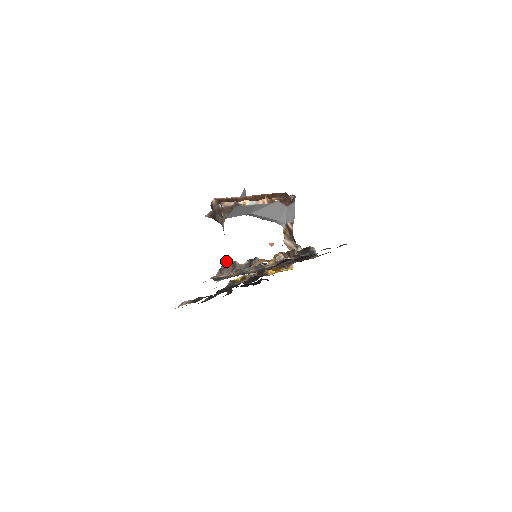
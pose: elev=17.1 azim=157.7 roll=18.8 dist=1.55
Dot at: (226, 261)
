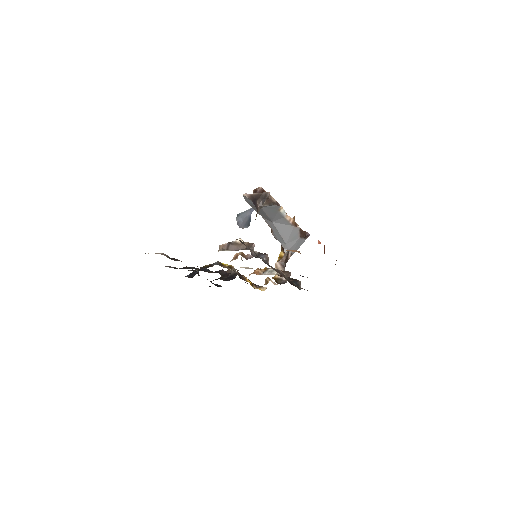
Dot at: occluded
